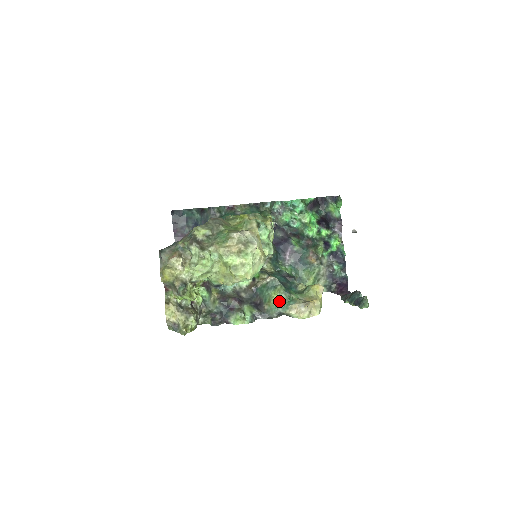
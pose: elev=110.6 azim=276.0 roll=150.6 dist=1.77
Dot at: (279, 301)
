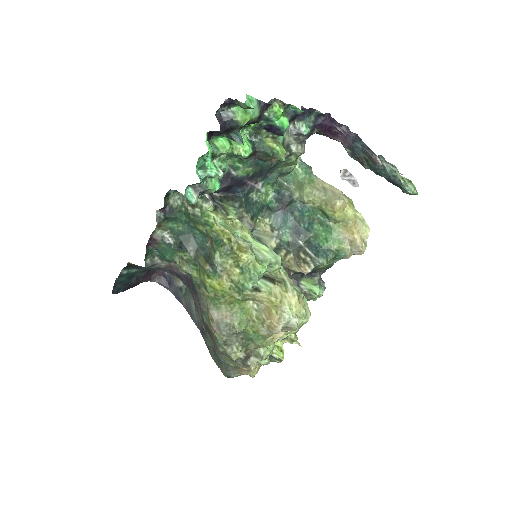
Dot at: (329, 263)
